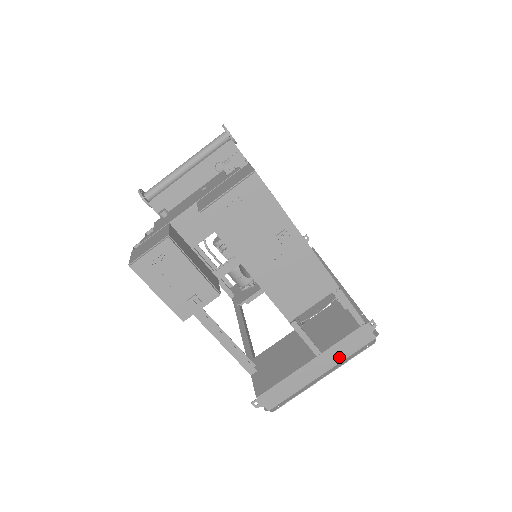
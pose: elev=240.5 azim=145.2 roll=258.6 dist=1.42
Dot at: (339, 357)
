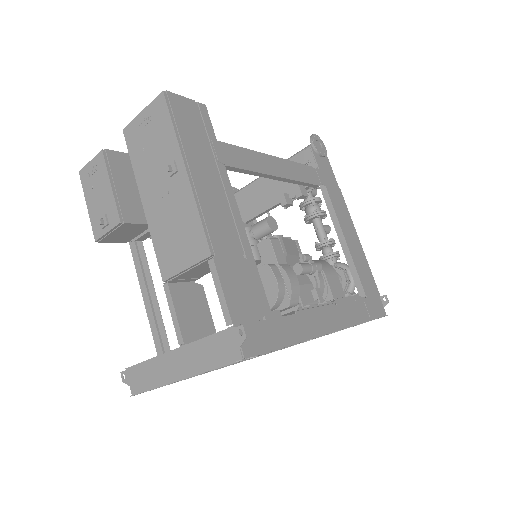
Dot at: (201, 363)
